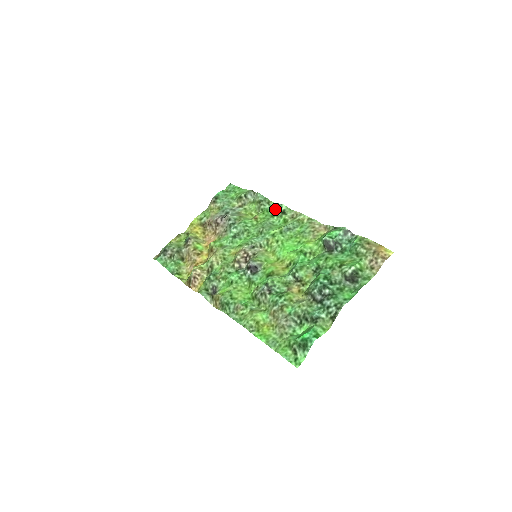
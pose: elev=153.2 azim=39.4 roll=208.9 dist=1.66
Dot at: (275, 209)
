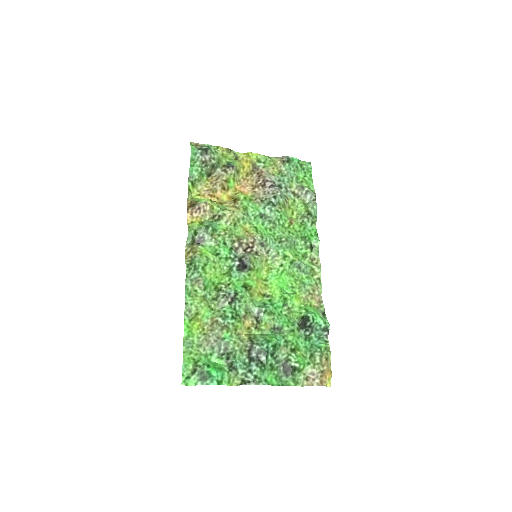
Dot at: (311, 236)
